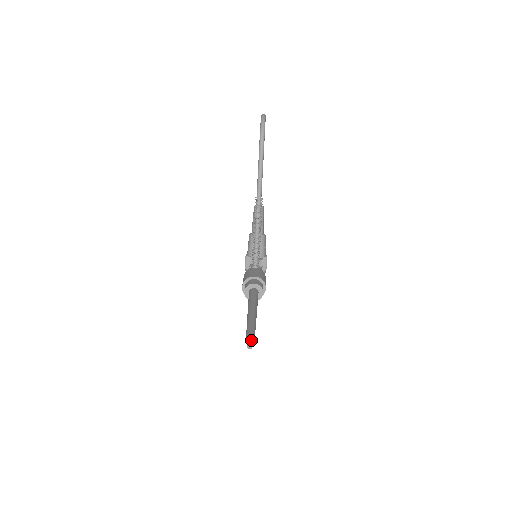
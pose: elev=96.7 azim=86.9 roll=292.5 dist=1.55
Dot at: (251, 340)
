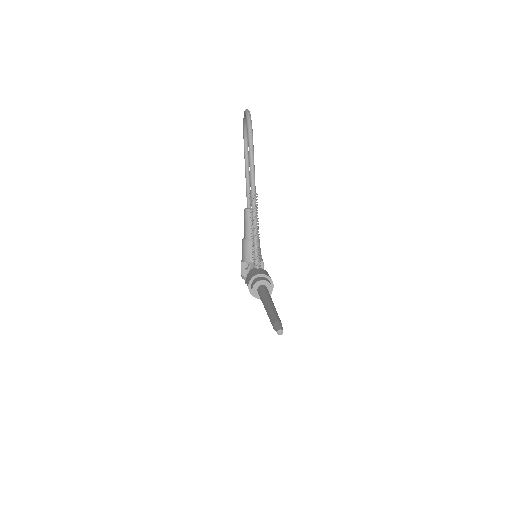
Dot at: (280, 326)
